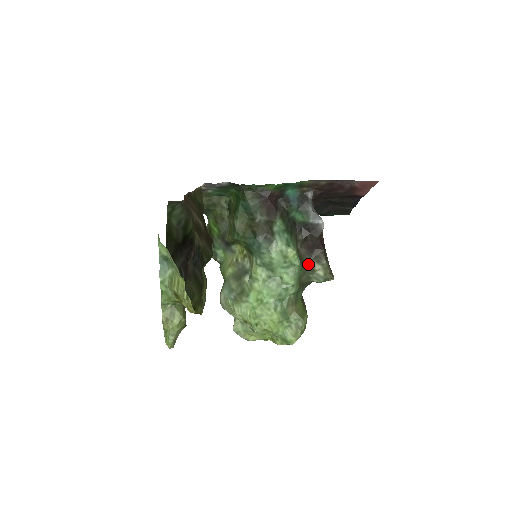
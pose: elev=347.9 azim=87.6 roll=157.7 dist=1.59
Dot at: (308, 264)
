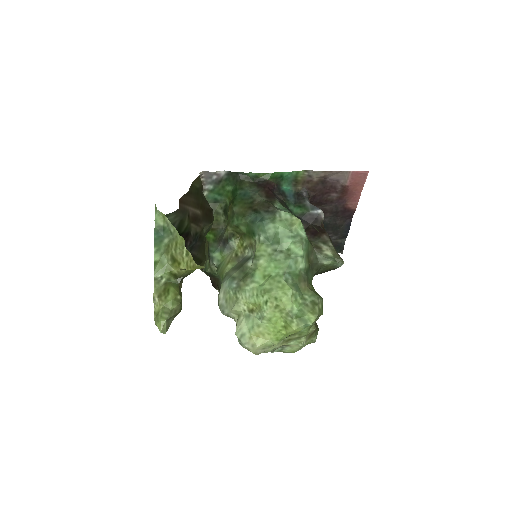
Dot at: (314, 244)
